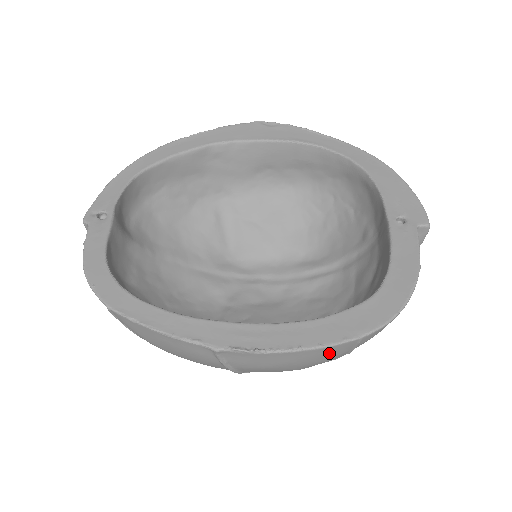
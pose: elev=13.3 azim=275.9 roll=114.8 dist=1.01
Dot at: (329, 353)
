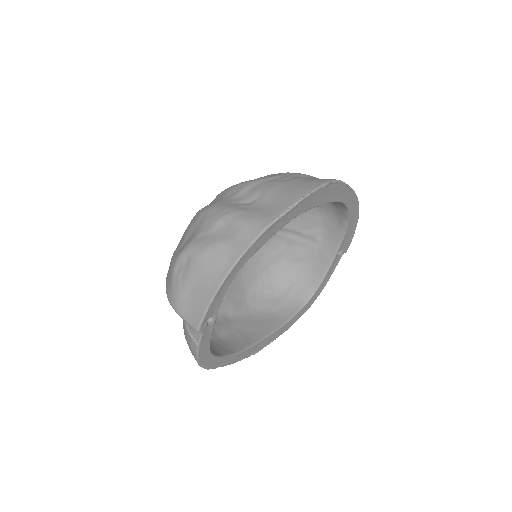
Dot at: occluded
